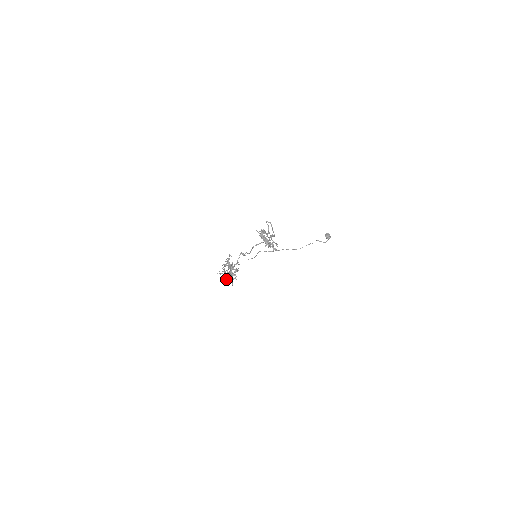
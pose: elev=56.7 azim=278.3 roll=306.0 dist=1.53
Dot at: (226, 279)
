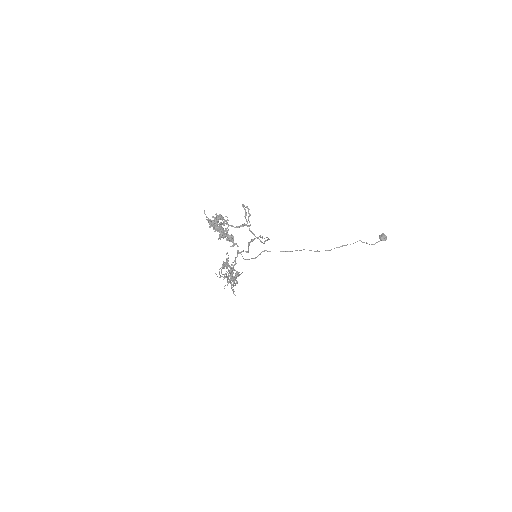
Dot at: (227, 284)
